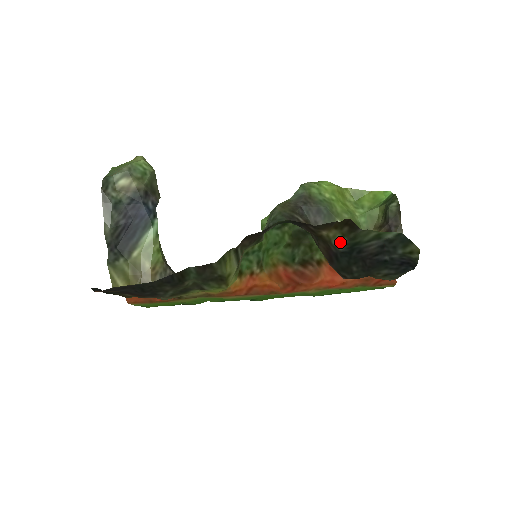
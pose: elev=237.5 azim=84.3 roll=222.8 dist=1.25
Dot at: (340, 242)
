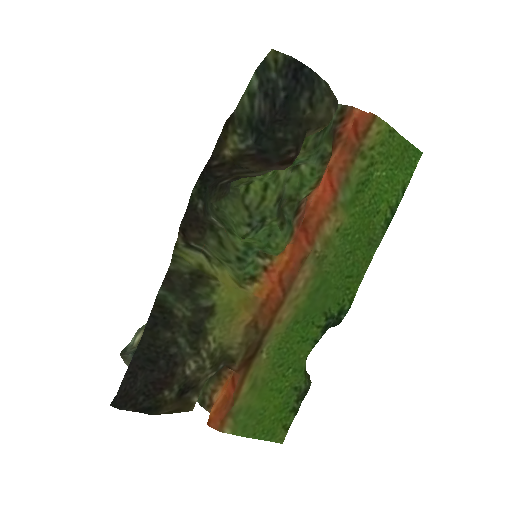
Dot at: (242, 139)
